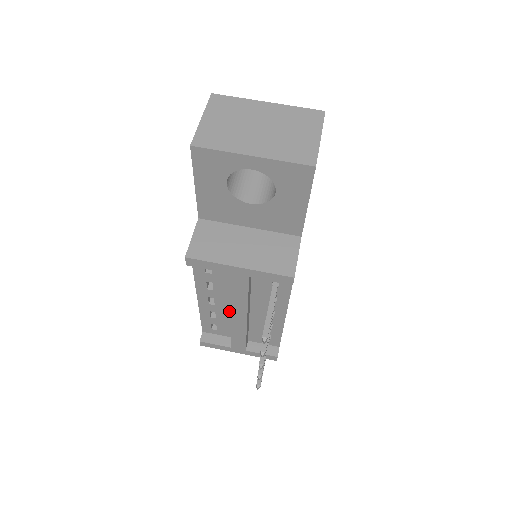
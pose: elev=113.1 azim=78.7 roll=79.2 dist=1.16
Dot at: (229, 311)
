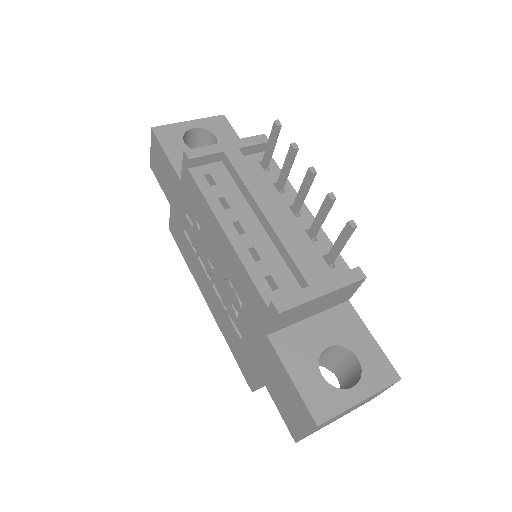
Dot at: (263, 235)
